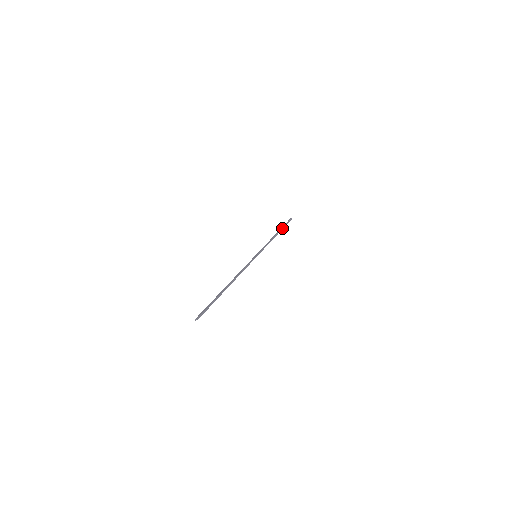
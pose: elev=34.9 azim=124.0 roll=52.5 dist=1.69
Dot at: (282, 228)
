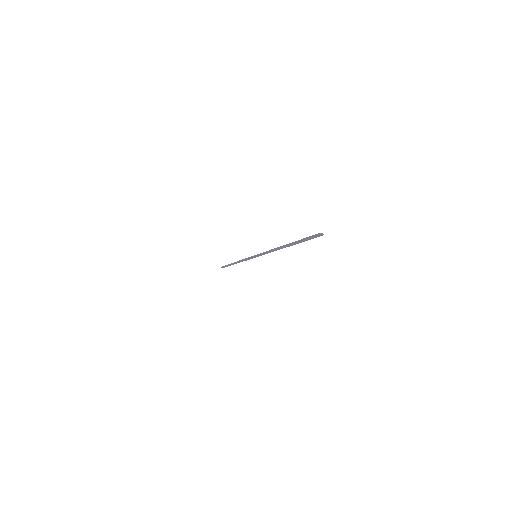
Dot at: (232, 264)
